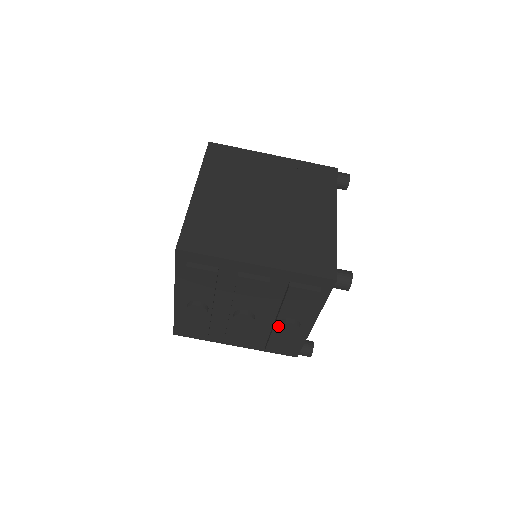
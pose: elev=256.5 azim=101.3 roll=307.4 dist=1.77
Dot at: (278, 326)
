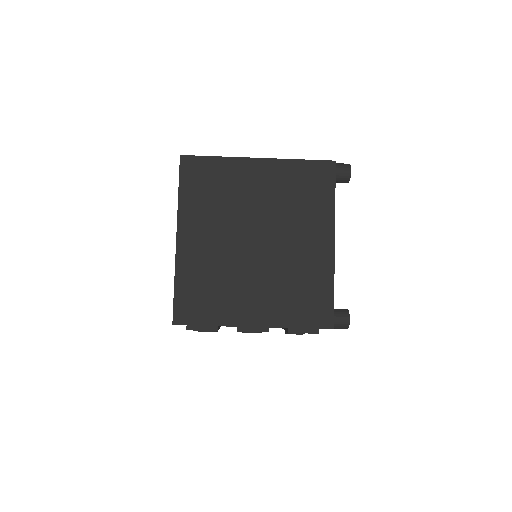
Dot at: occluded
